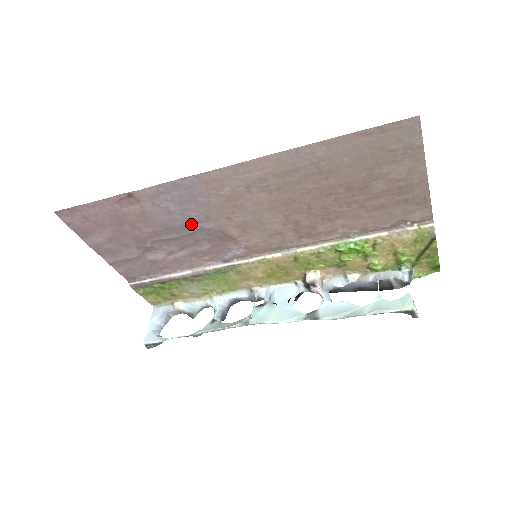
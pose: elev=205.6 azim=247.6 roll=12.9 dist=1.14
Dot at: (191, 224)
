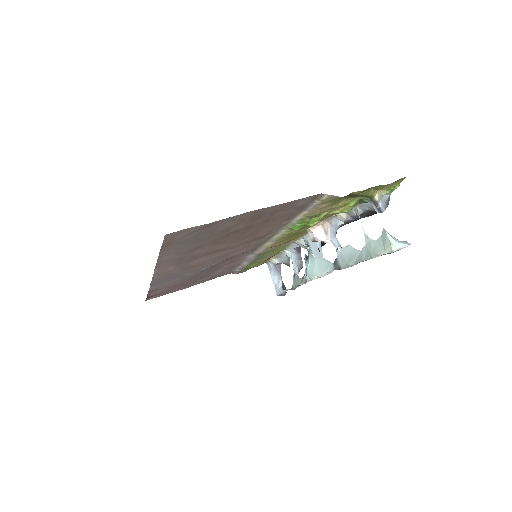
Dot at: occluded
